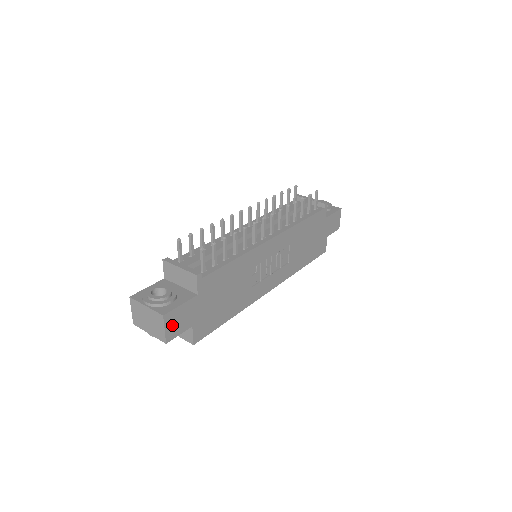
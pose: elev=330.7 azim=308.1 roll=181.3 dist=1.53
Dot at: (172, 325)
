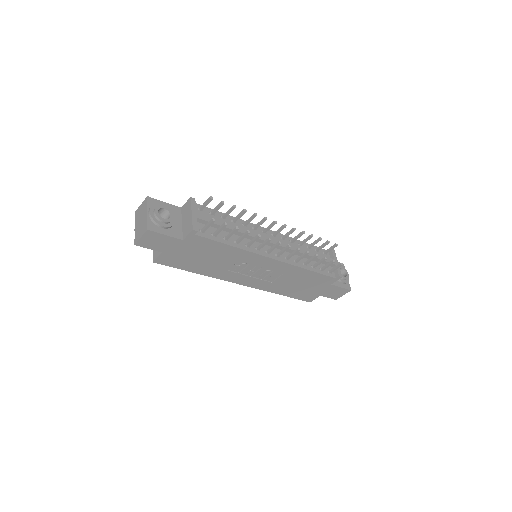
Dot at: (149, 239)
